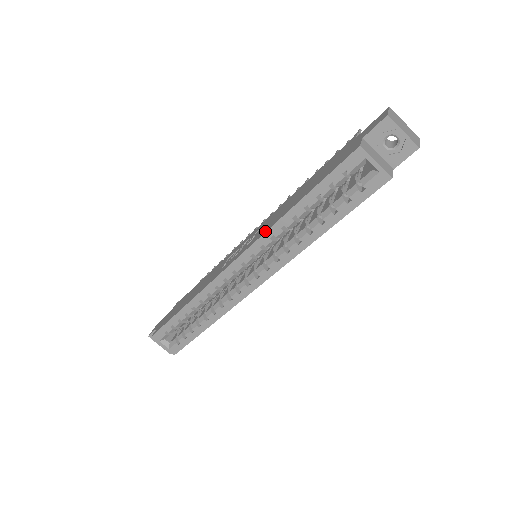
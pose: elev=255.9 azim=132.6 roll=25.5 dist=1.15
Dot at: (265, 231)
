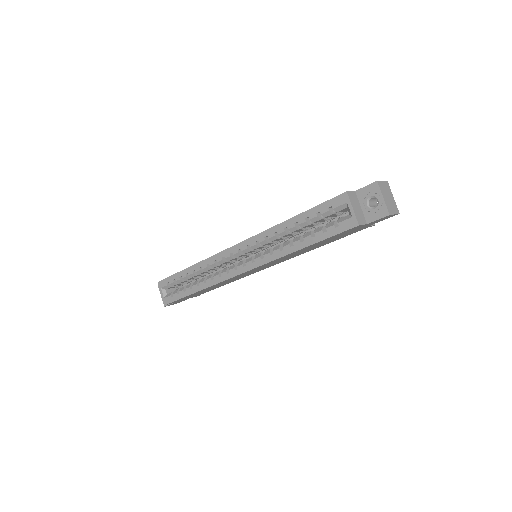
Dot at: (264, 231)
